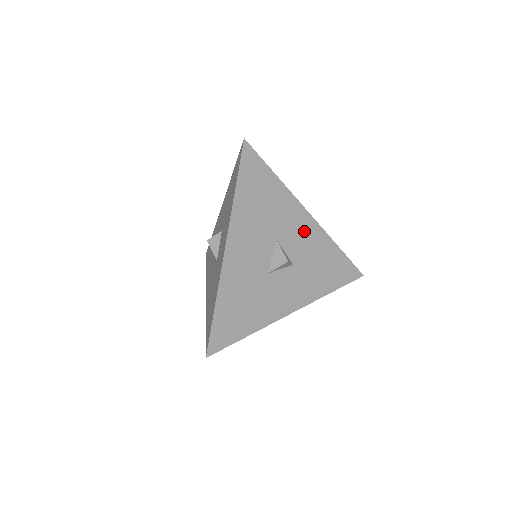
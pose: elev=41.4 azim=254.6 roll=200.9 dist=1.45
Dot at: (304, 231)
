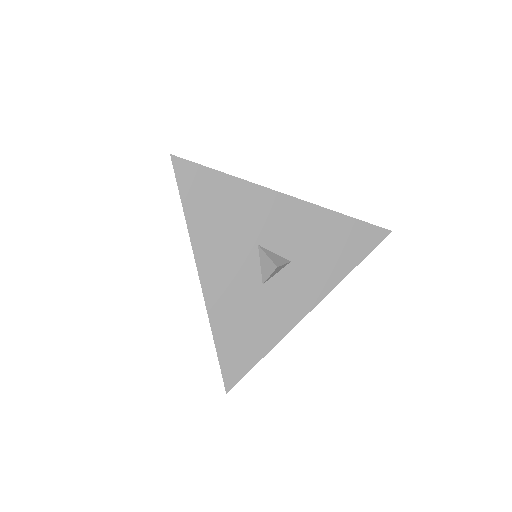
Dot at: (290, 219)
